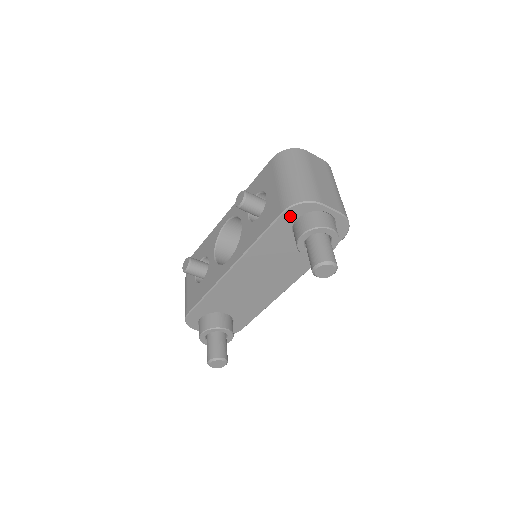
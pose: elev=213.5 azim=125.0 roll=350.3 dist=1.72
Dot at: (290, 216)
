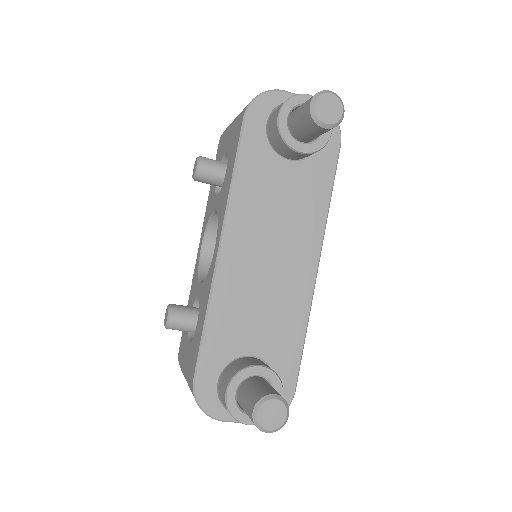
Dot at: (256, 120)
